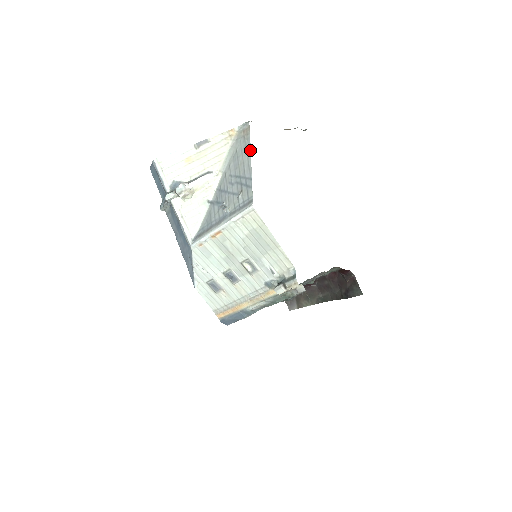
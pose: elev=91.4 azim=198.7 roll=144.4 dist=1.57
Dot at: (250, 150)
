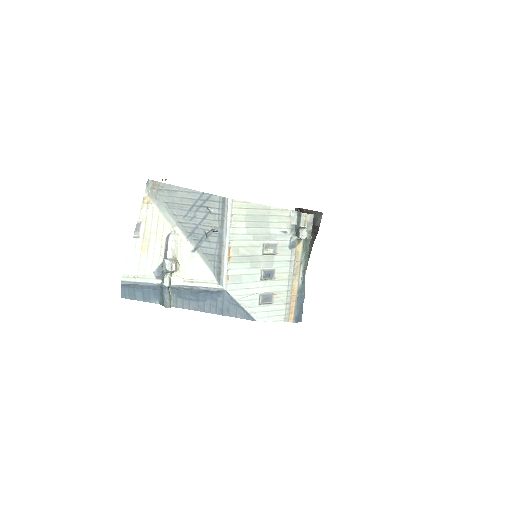
Dot at: (176, 186)
